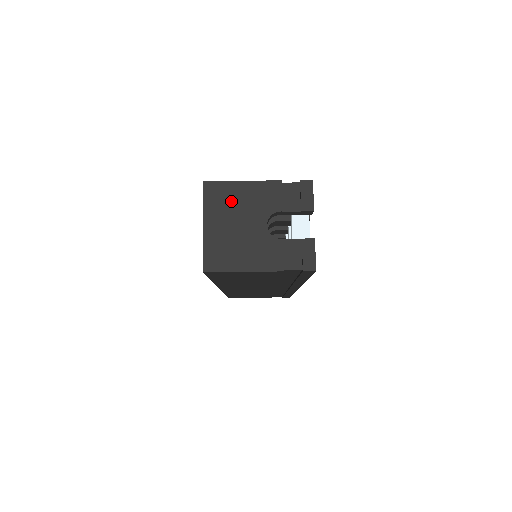
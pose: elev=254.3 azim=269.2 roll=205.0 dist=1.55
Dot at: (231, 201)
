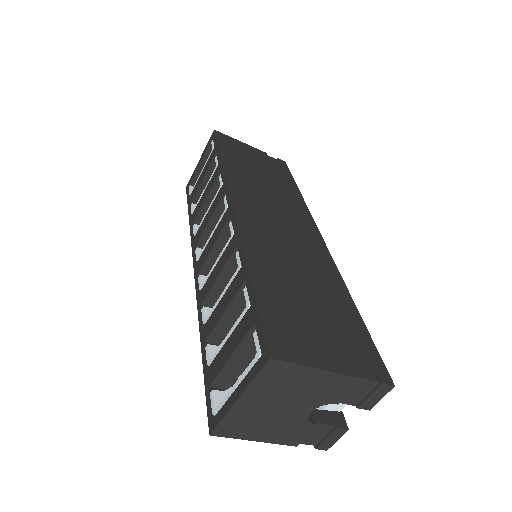
Dot at: (289, 385)
